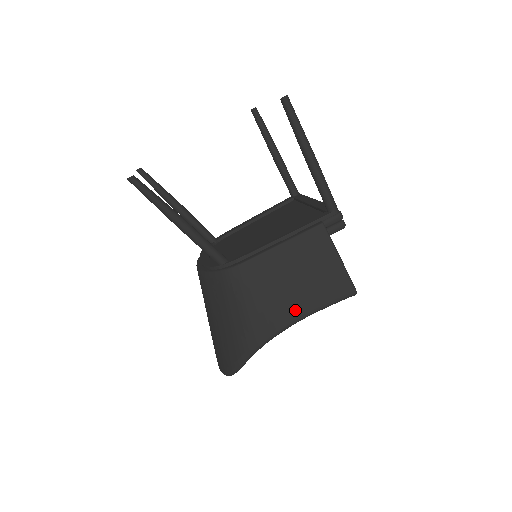
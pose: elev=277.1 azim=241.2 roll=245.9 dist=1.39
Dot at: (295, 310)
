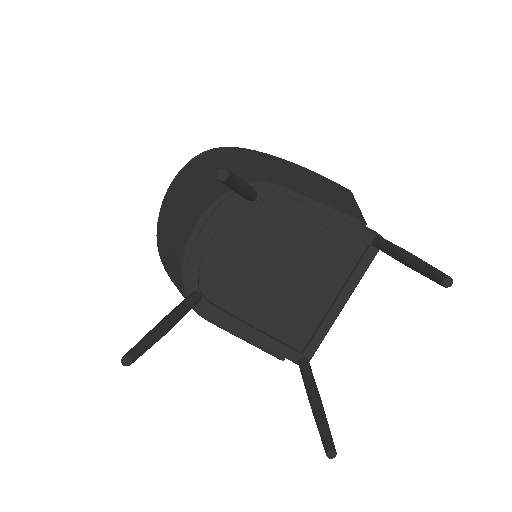
Dot at: occluded
